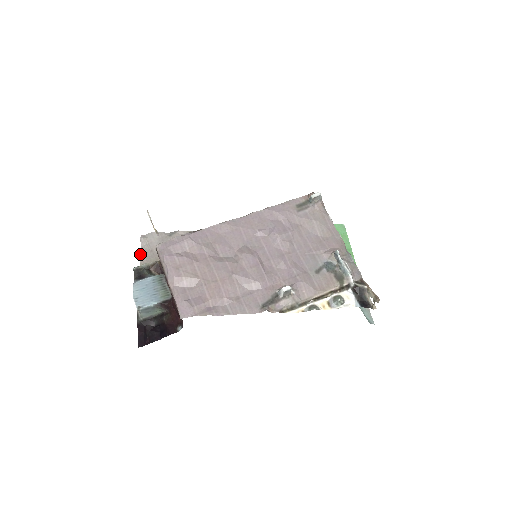
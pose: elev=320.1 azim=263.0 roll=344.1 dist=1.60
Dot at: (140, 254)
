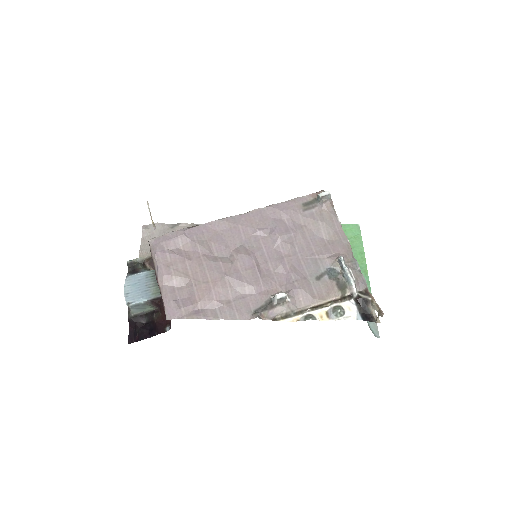
Dot at: (140, 245)
